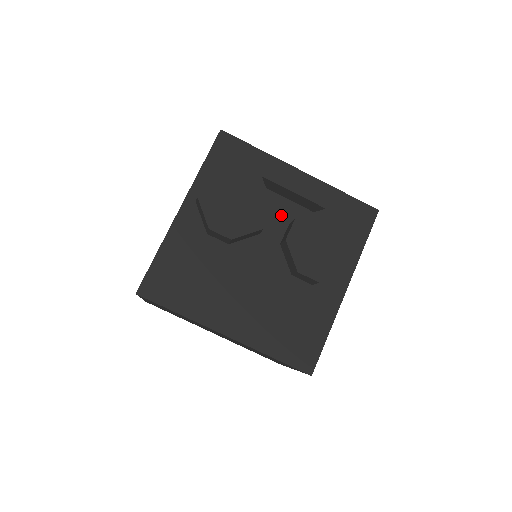
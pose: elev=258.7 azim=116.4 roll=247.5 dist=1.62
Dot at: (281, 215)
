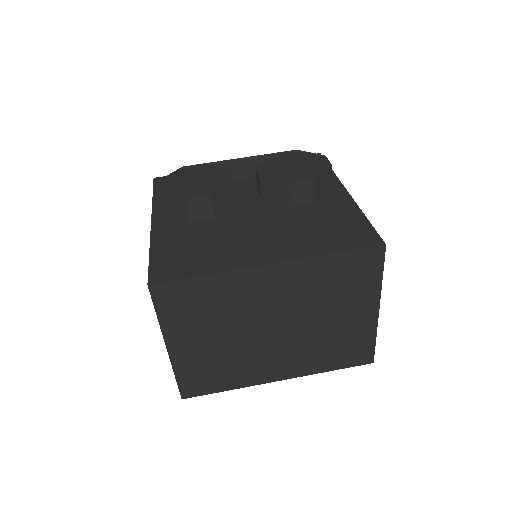
Dot at: (245, 187)
